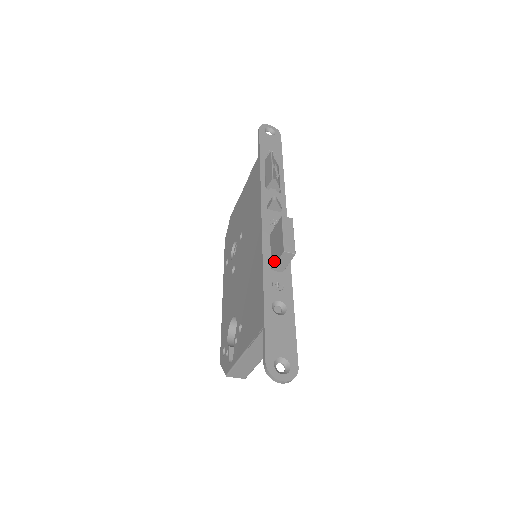
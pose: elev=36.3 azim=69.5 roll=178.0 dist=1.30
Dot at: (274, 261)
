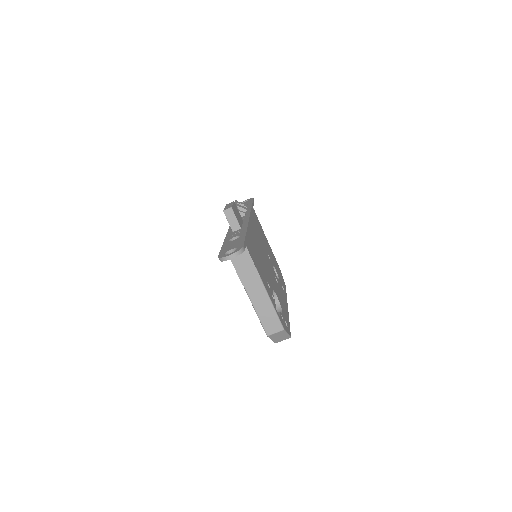
Dot at: (230, 226)
